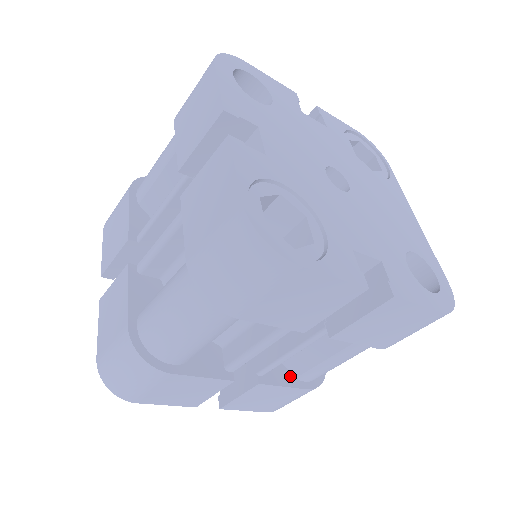
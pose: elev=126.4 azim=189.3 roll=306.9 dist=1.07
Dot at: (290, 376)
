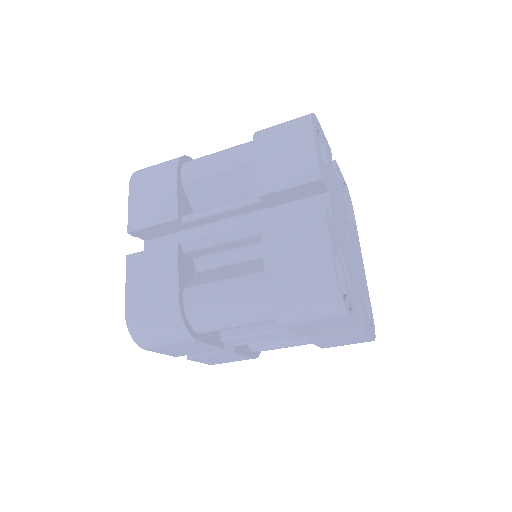
Dot at: (247, 347)
